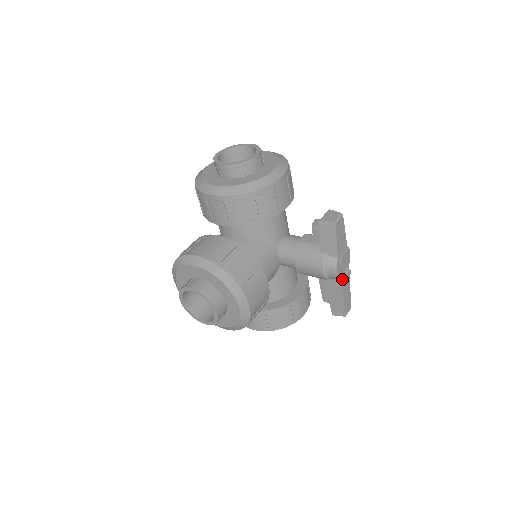
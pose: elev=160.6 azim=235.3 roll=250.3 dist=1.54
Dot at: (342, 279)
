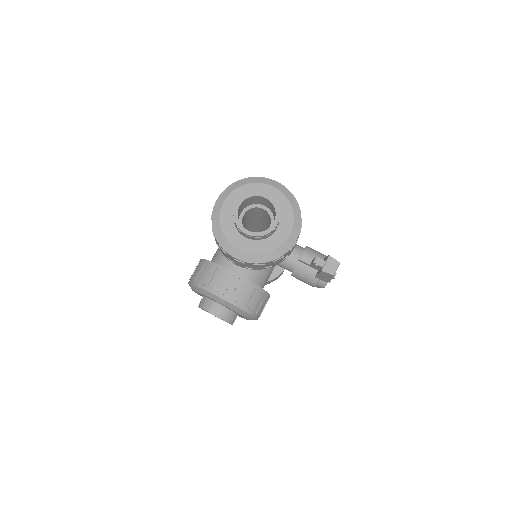
Dot at: occluded
